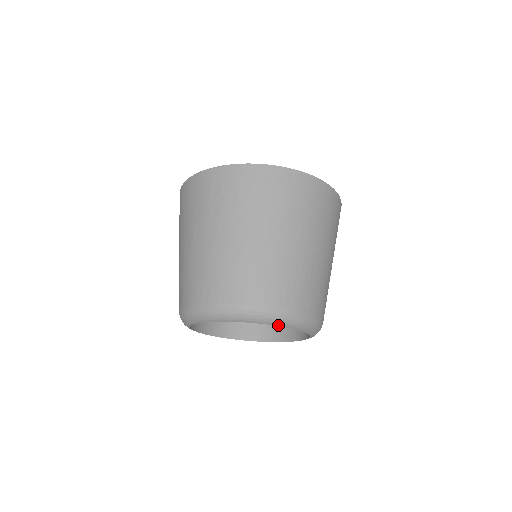
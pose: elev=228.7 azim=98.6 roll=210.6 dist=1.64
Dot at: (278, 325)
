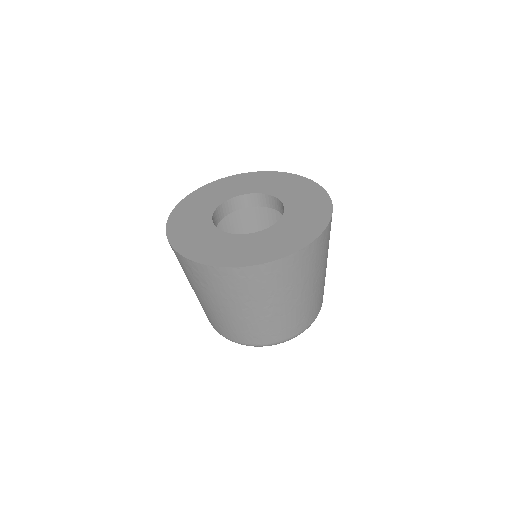
Dot at: occluded
